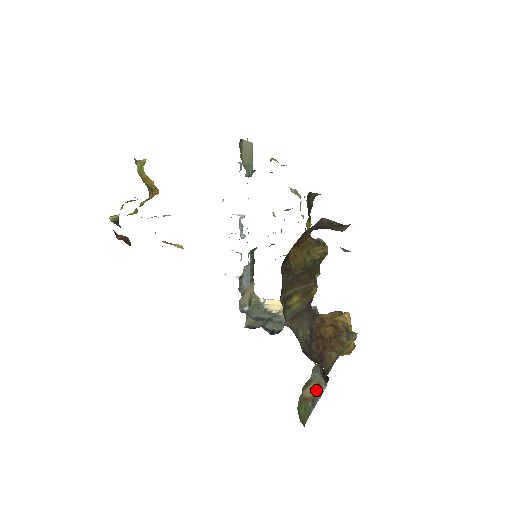
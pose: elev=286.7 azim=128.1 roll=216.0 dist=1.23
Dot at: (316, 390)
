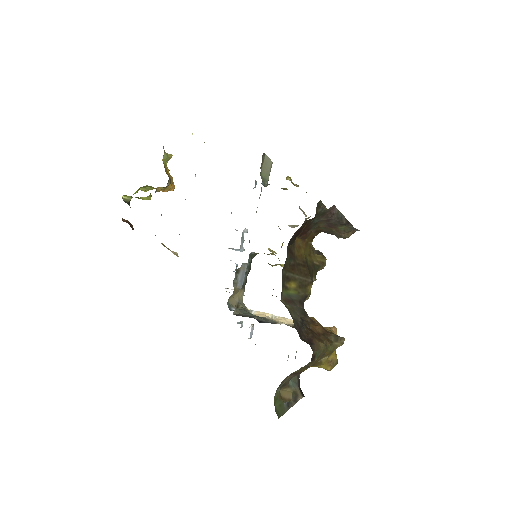
Dot at: (292, 396)
